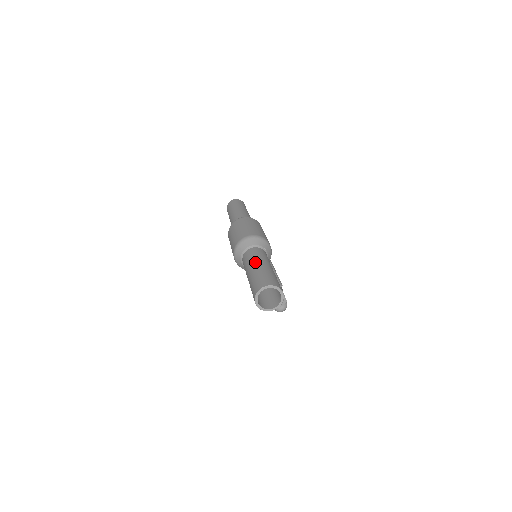
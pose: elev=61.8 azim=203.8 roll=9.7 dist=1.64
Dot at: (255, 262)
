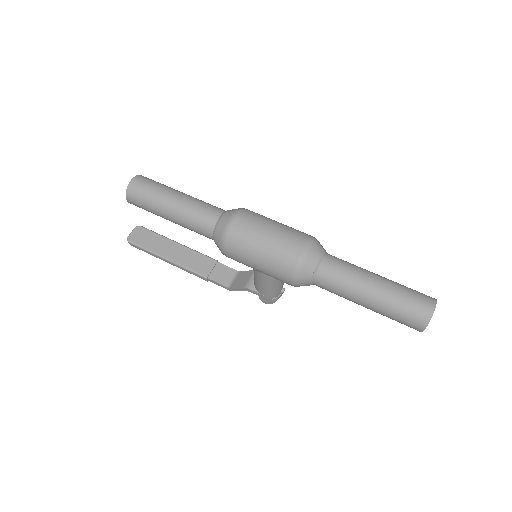
Dot at: (367, 279)
